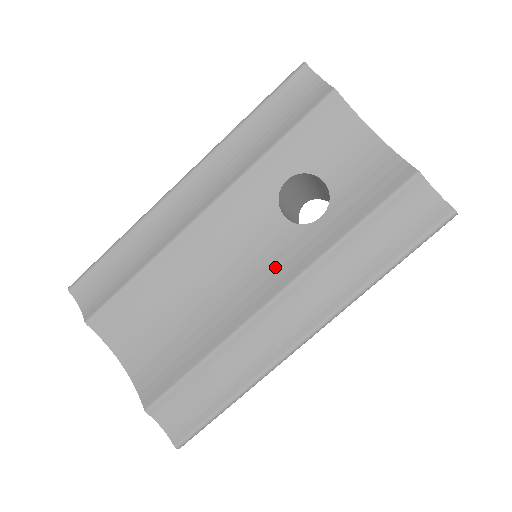
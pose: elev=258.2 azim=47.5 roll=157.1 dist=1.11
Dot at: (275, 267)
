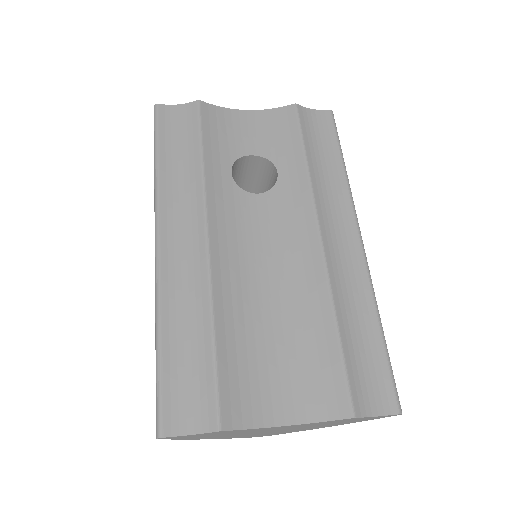
Dot at: (293, 223)
